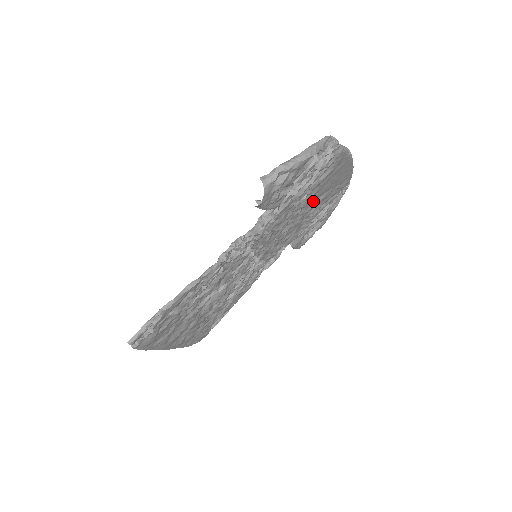
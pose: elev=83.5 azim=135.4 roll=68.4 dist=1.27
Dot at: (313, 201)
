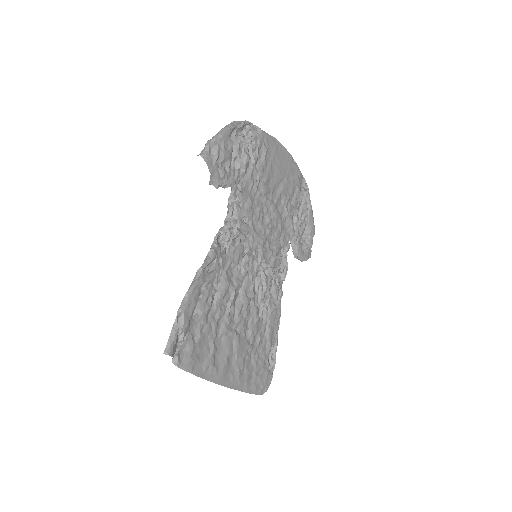
Dot at: (275, 191)
